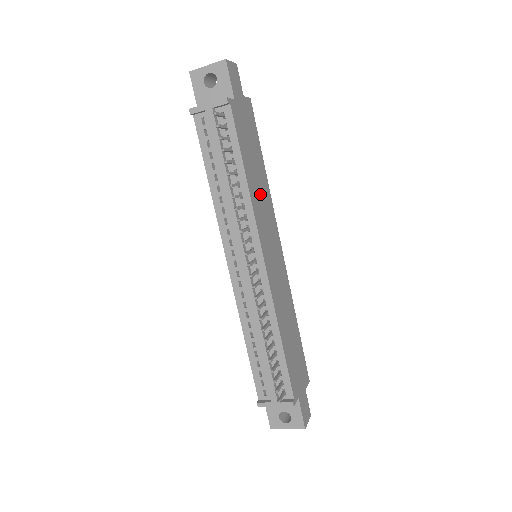
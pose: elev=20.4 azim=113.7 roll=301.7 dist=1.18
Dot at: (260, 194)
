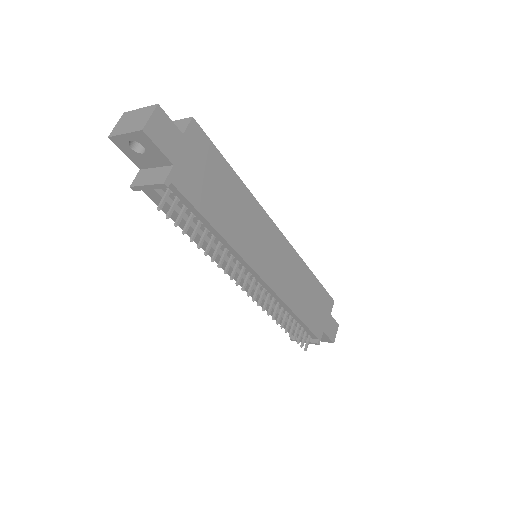
Dot at: (240, 220)
